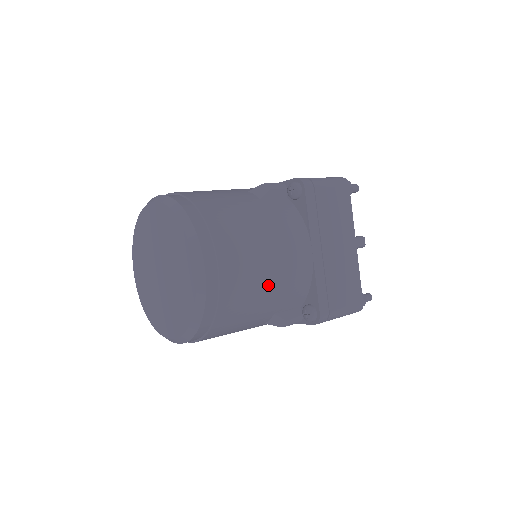
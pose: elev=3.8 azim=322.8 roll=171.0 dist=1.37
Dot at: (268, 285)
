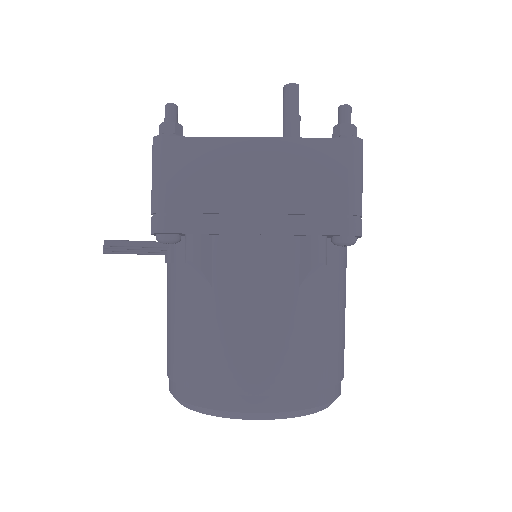
Dot at: occluded
